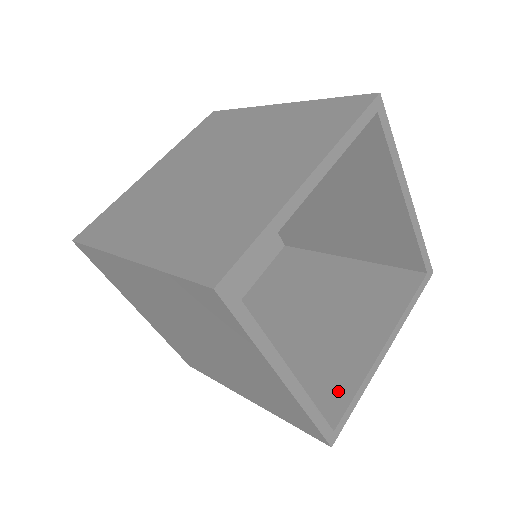
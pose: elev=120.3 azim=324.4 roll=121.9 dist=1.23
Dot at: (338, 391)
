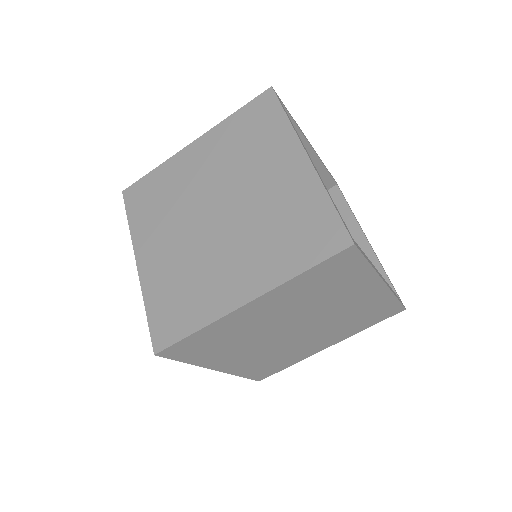
Dot at: occluded
